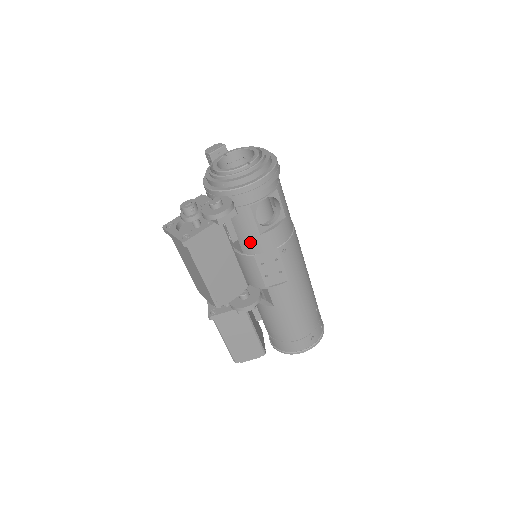
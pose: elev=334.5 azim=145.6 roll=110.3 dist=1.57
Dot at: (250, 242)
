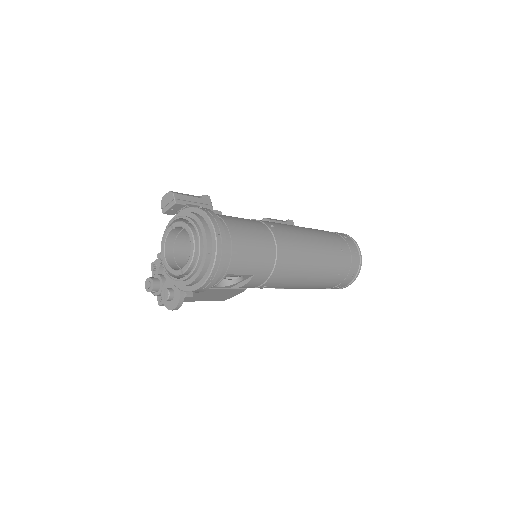
Dot at: occluded
